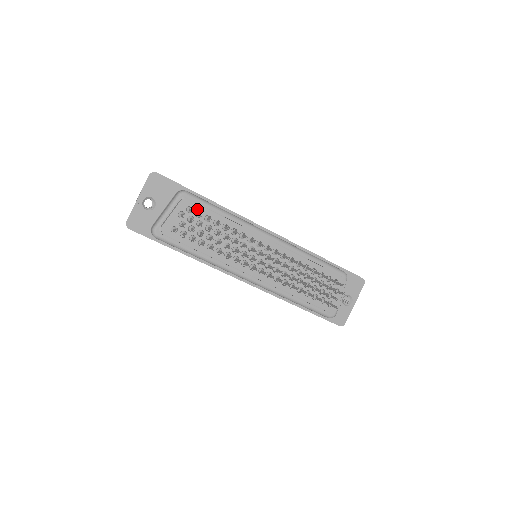
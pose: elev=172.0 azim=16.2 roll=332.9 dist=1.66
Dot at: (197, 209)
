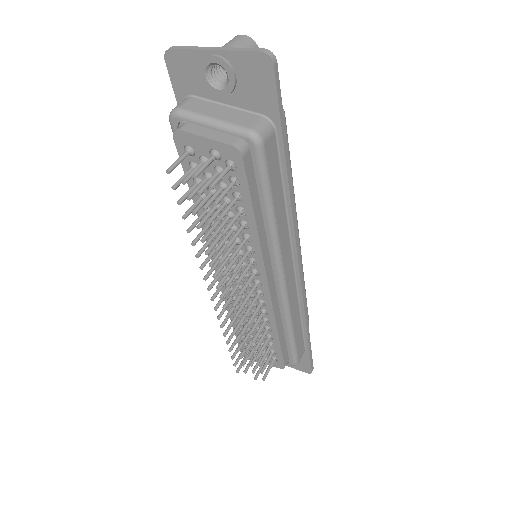
Dot at: (239, 176)
